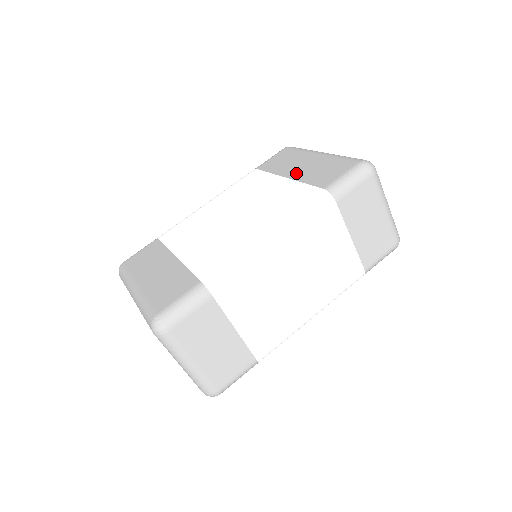
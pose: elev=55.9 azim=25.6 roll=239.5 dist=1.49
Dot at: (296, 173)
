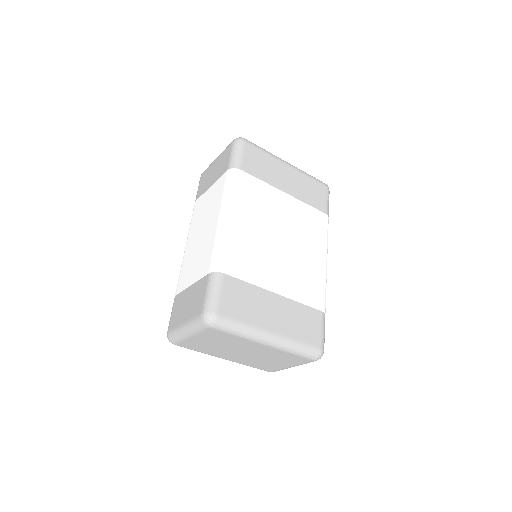
Dot at: (291, 189)
